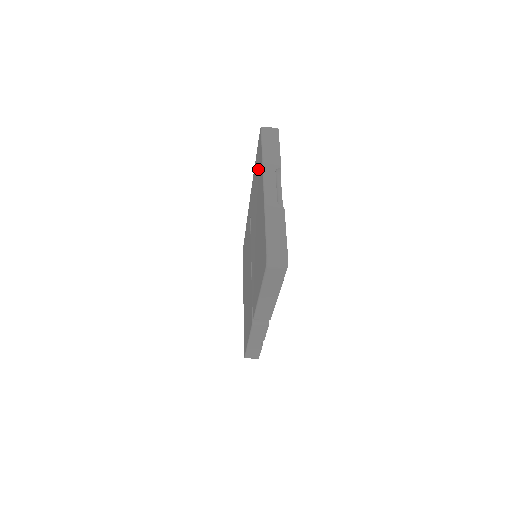
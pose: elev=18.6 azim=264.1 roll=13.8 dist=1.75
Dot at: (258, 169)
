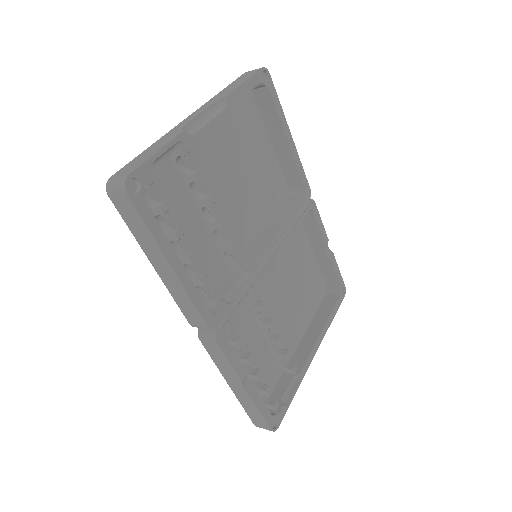
Dot at: (239, 125)
